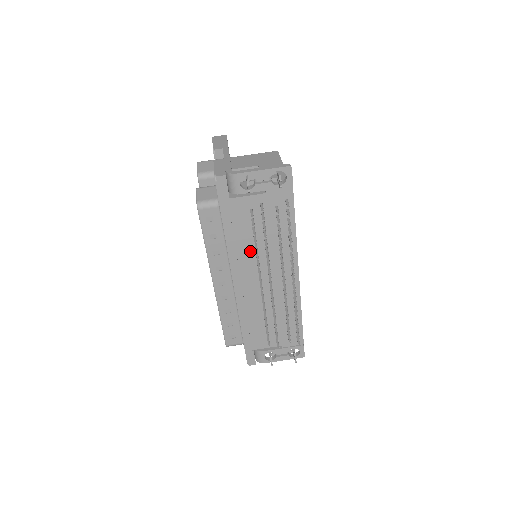
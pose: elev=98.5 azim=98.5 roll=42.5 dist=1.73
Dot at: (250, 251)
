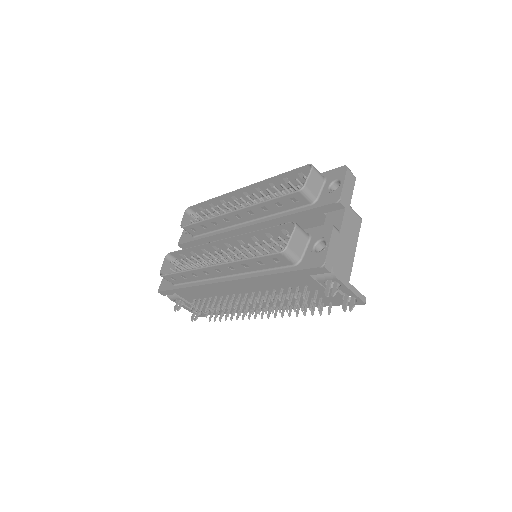
Dot at: (267, 287)
